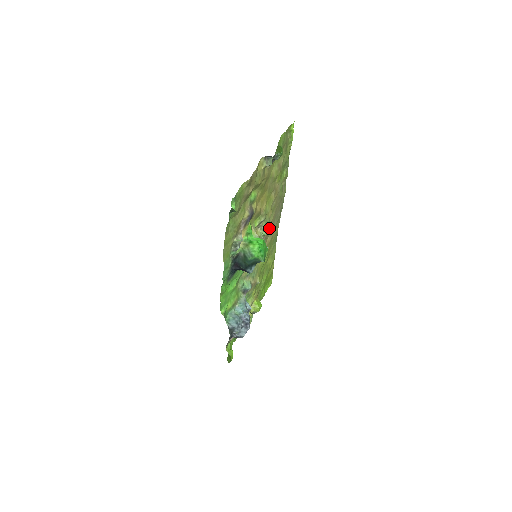
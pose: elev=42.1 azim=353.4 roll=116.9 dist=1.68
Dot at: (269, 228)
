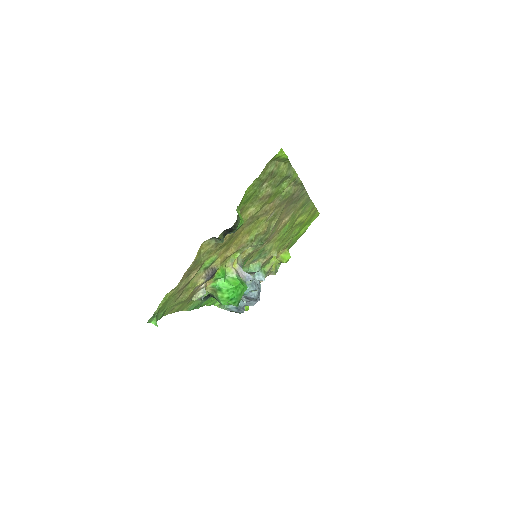
Dot at: (278, 221)
